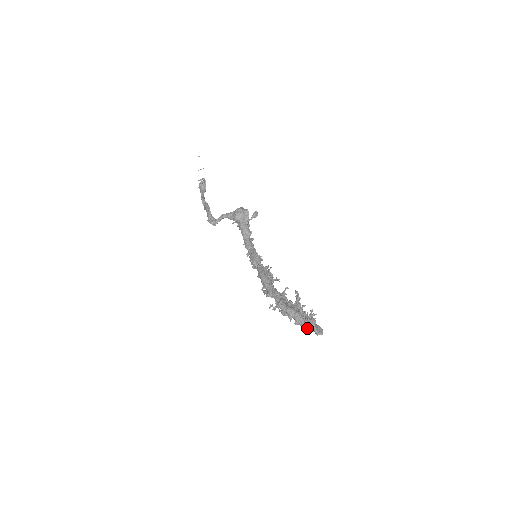
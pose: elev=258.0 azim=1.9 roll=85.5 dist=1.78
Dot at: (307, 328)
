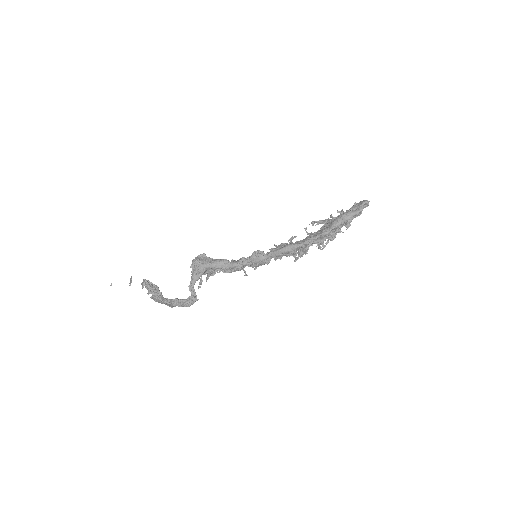
Dot at: (360, 209)
